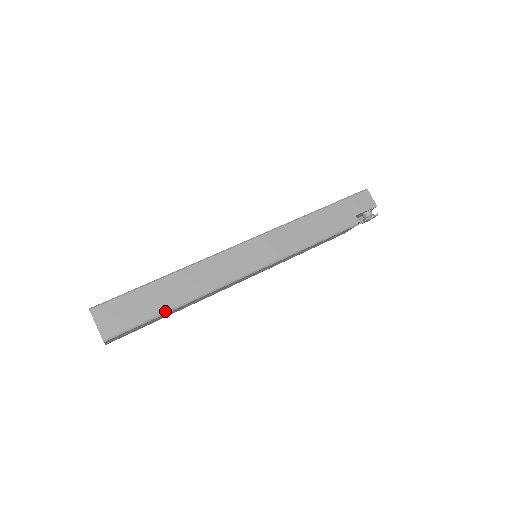
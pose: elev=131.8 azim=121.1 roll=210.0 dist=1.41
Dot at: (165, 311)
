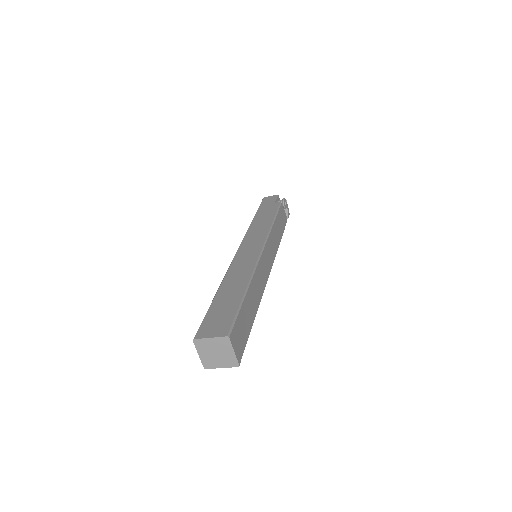
Dot at: (242, 296)
